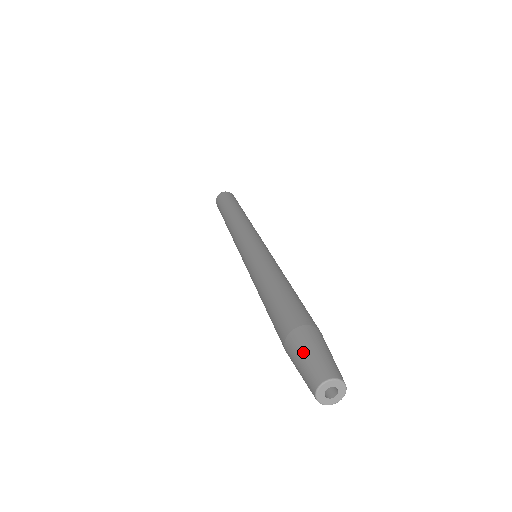
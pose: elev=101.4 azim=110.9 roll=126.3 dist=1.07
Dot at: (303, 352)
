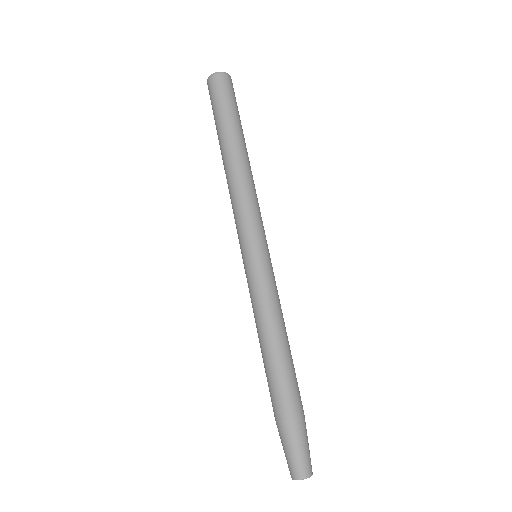
Dot at: (290, 446)
